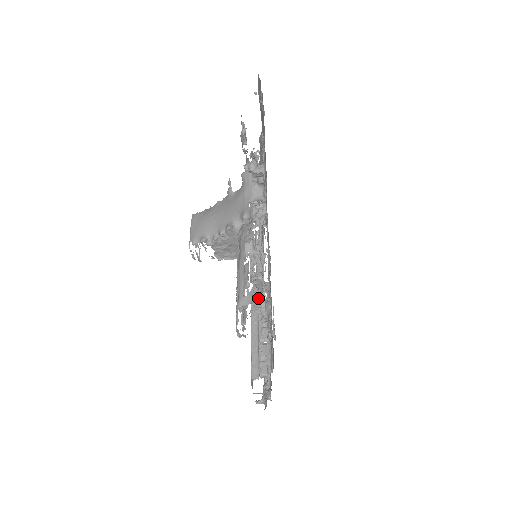
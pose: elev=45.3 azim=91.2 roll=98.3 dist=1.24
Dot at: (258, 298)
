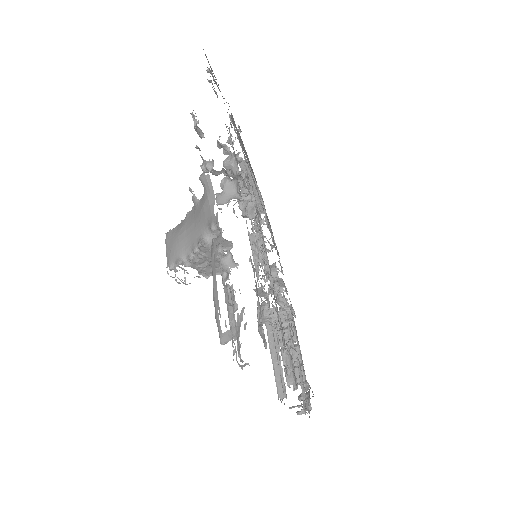
Dot at: (263, 309)
